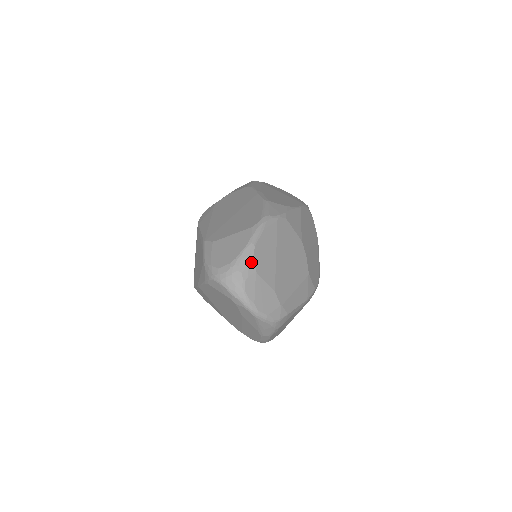
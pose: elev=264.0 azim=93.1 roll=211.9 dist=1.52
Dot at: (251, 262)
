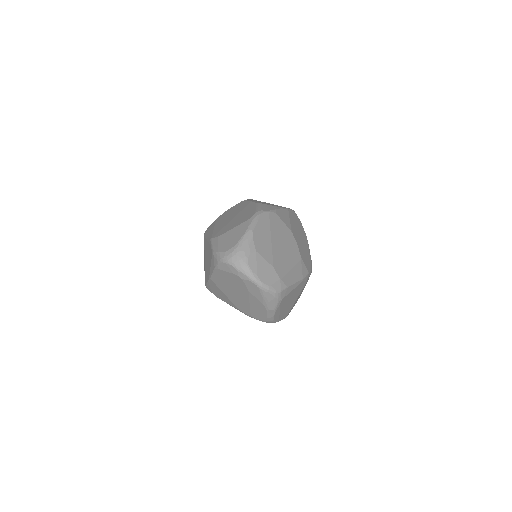
Dot at: (251, 243)
